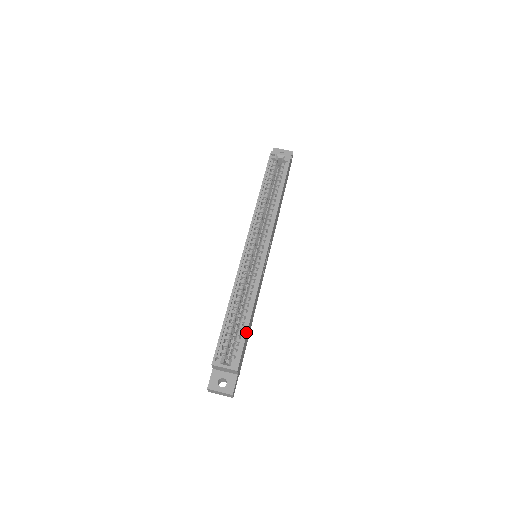
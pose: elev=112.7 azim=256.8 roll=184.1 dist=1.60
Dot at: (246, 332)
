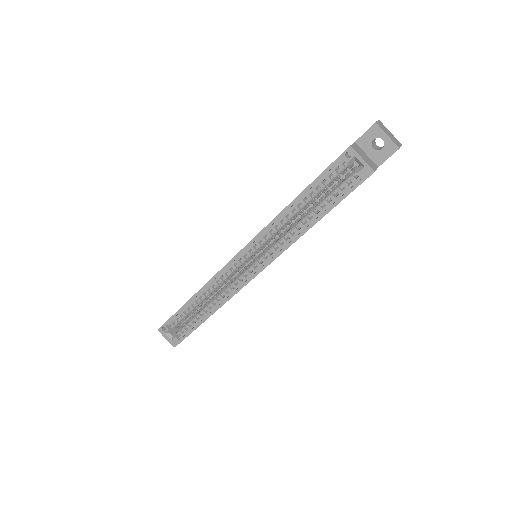
Dot at: (195, 328)
